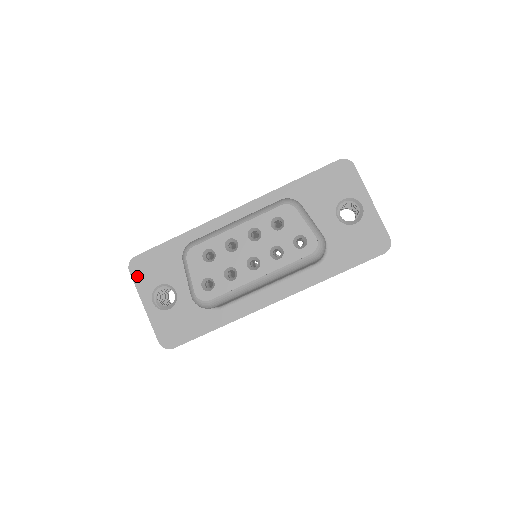
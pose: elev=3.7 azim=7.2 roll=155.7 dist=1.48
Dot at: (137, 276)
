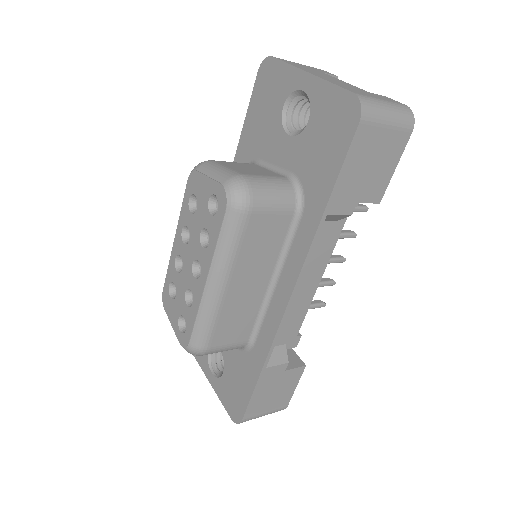
Dot at: occluded
